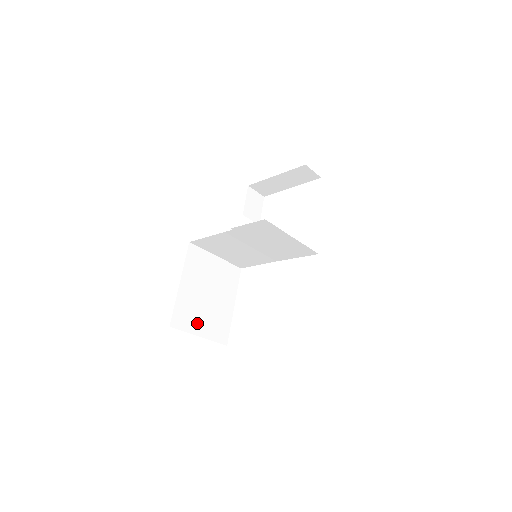
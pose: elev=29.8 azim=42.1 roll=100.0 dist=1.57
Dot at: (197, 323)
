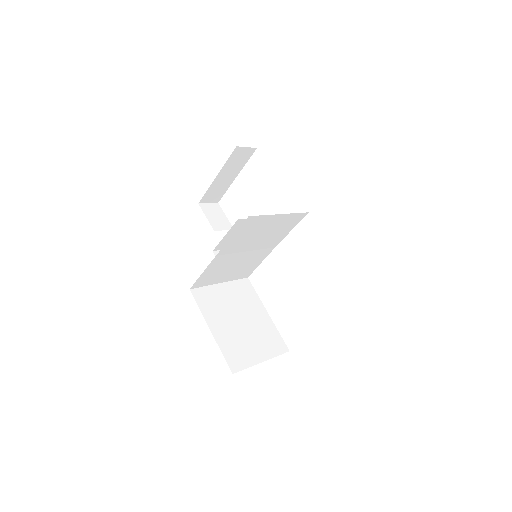
Dot at: (251, 352)
